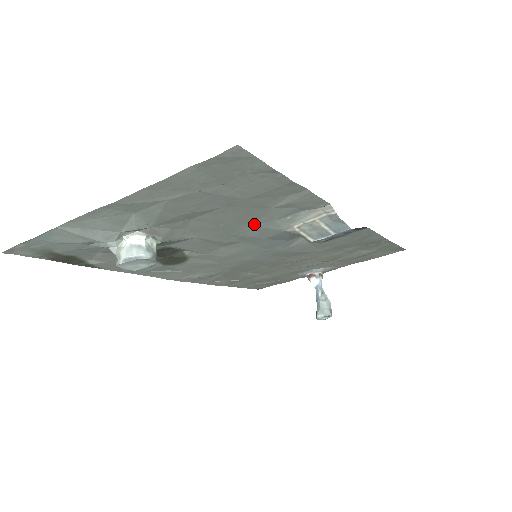
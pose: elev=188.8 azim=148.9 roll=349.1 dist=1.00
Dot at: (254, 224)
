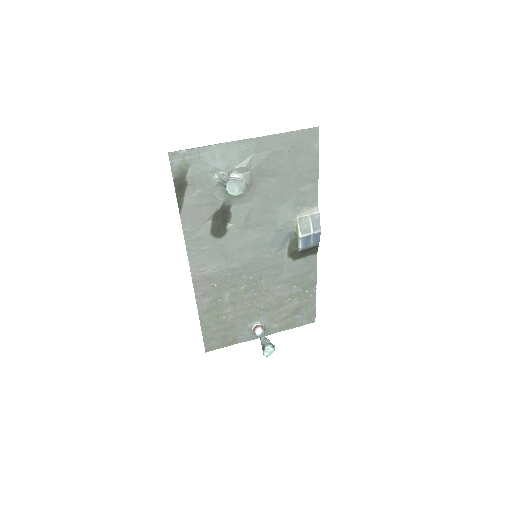
Dot at: (282, 206)
